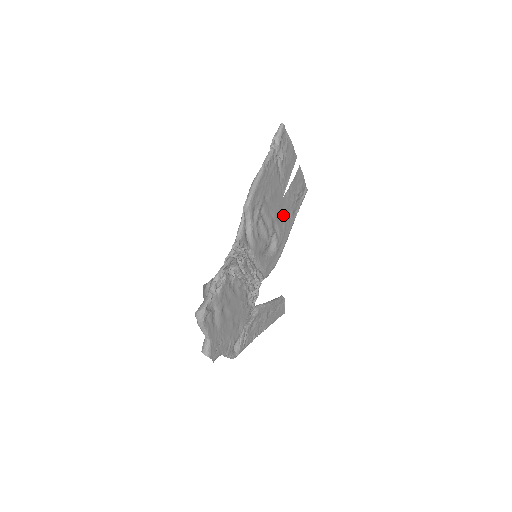
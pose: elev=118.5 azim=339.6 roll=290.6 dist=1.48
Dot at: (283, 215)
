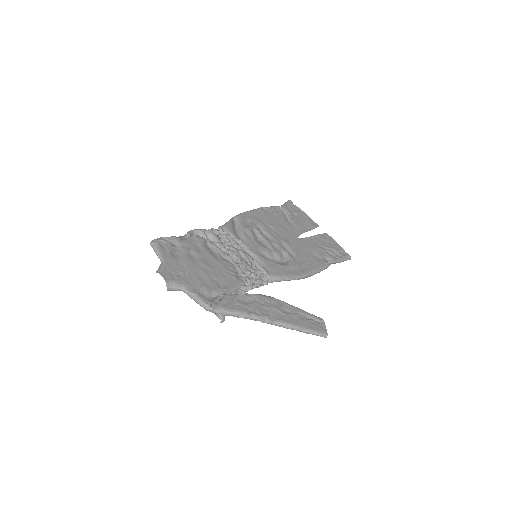
Dot at: (302, 249)
